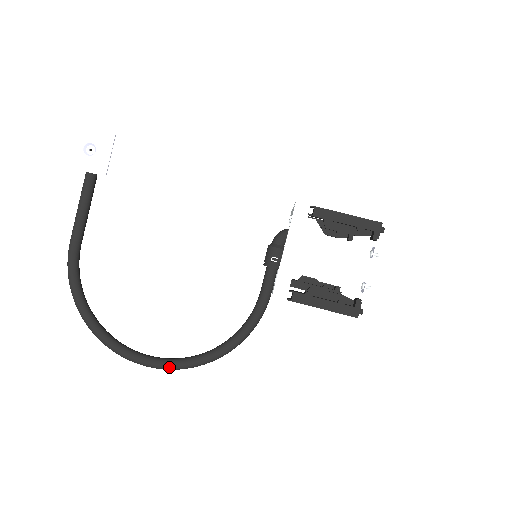
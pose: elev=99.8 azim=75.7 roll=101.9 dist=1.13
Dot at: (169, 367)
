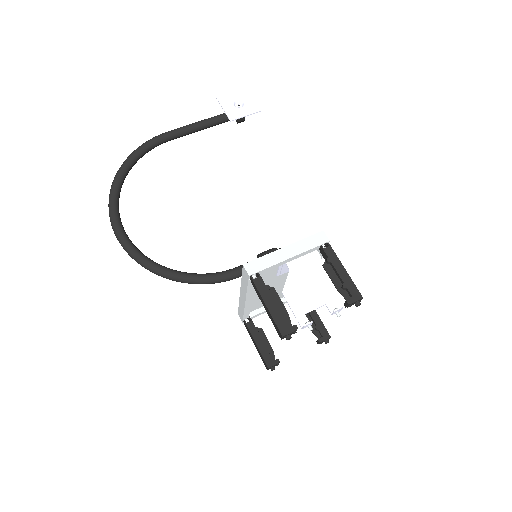
Dot at: (126, 245)
